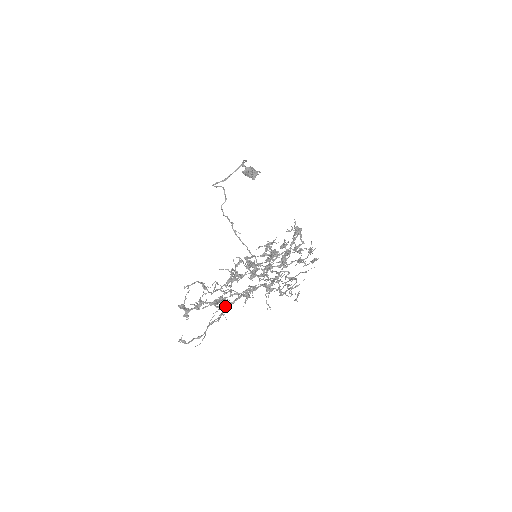
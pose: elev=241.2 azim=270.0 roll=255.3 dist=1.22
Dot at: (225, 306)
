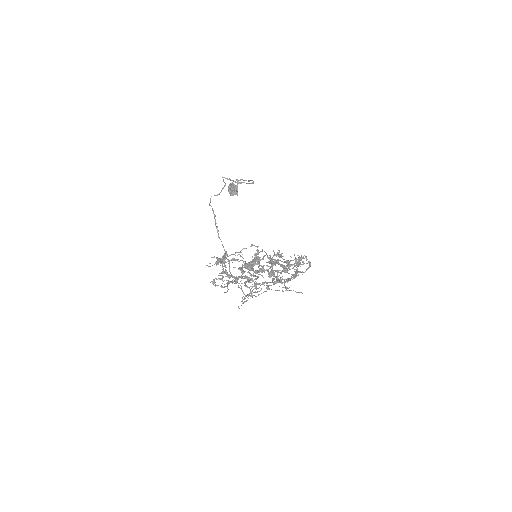
Dot at: (233, 276)
